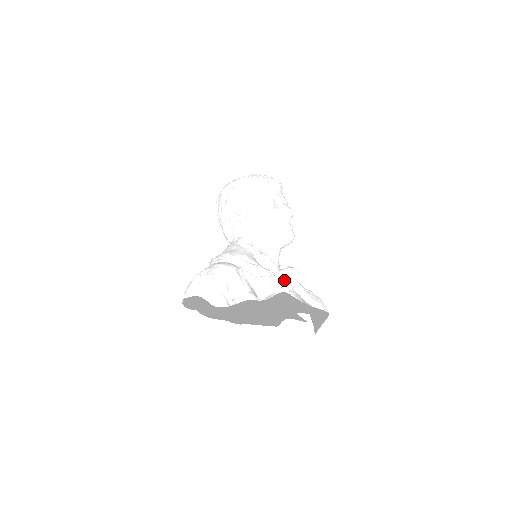
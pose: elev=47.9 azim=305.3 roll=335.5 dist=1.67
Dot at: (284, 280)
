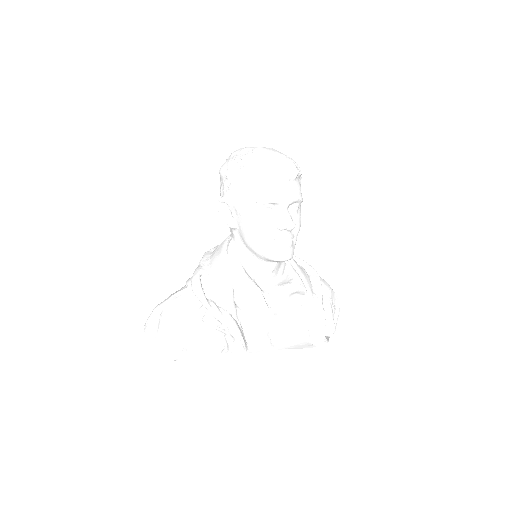
Dot at: (266, 310)
